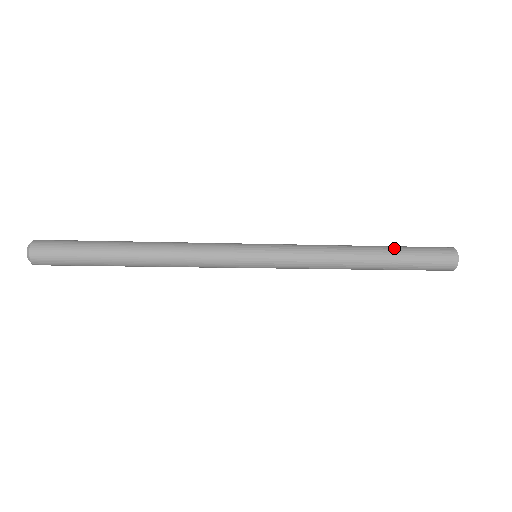
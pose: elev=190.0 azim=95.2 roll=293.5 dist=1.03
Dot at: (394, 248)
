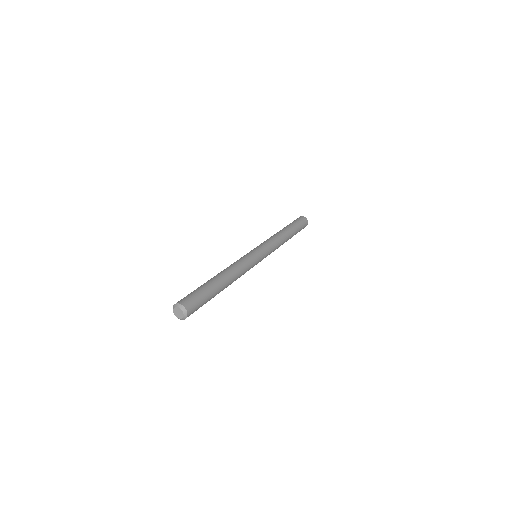
Dot at: (295, 229)
